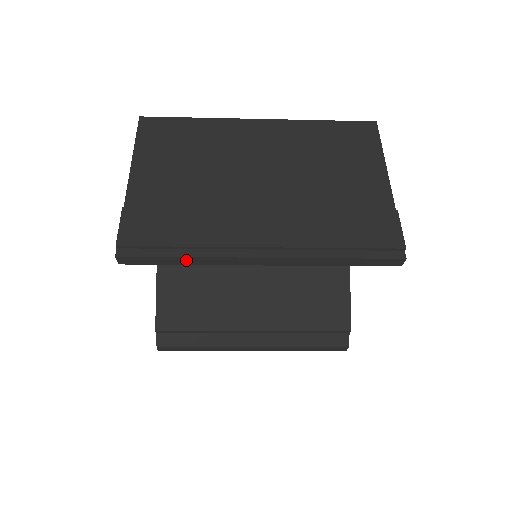
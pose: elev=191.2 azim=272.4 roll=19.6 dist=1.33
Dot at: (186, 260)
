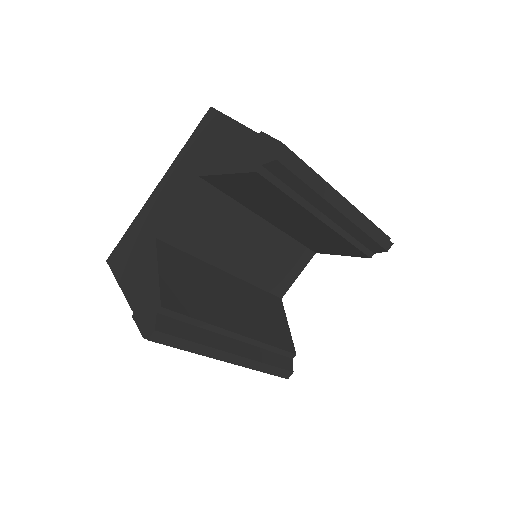
Dot at: (314, 181)
